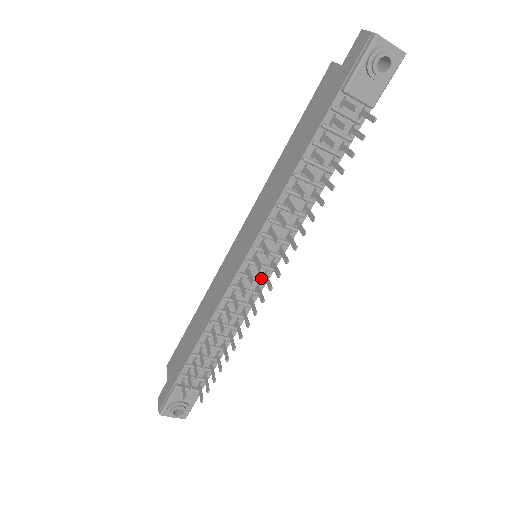
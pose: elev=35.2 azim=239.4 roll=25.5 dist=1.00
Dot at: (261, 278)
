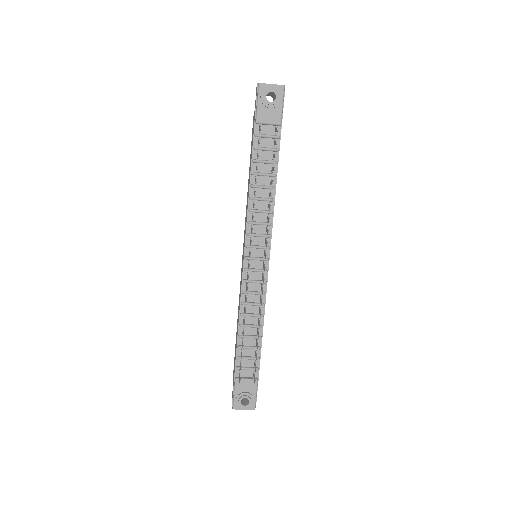
Dot at: (262, 269)
